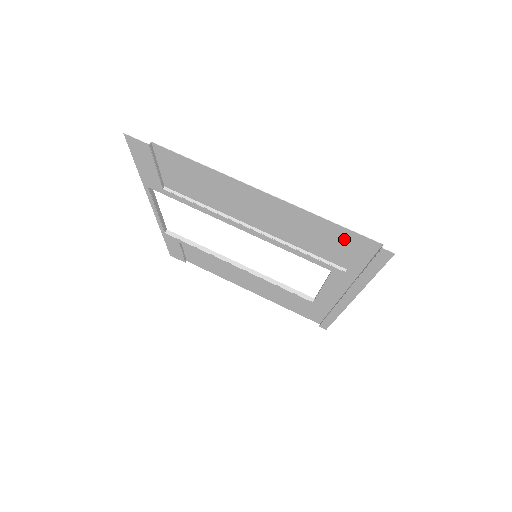
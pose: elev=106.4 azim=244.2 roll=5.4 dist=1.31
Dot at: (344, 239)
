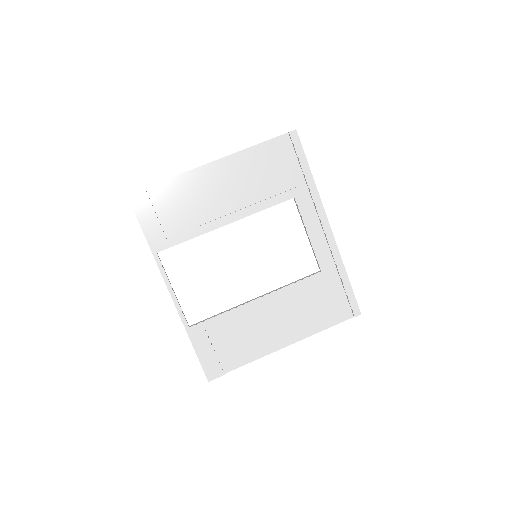
Dot at: (274, 153)
